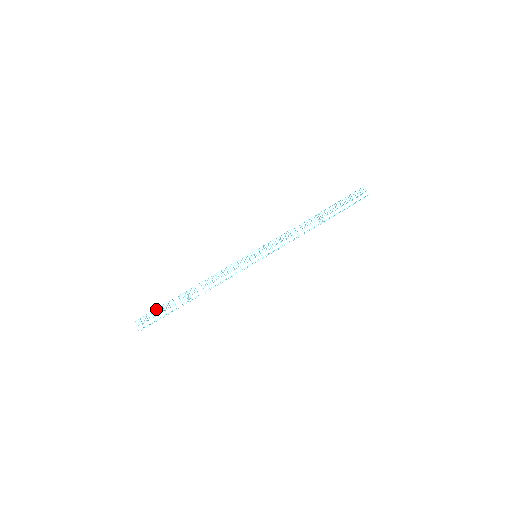
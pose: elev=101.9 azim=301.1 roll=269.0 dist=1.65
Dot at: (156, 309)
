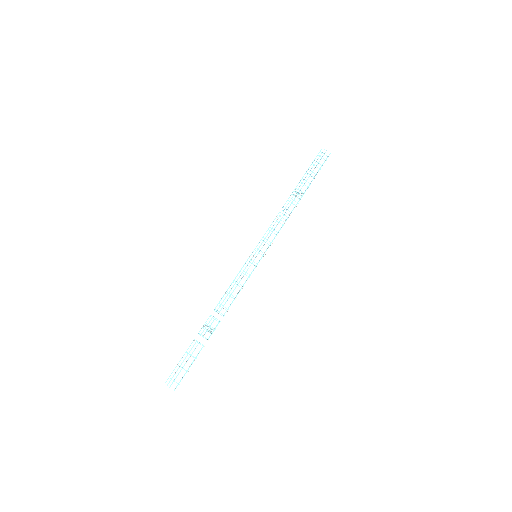
Dot at: (181, 358)
